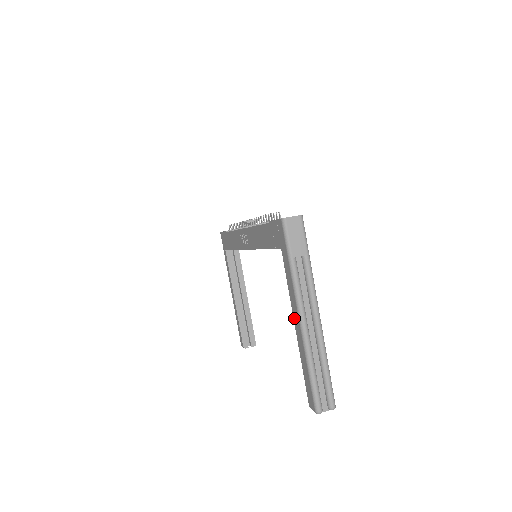
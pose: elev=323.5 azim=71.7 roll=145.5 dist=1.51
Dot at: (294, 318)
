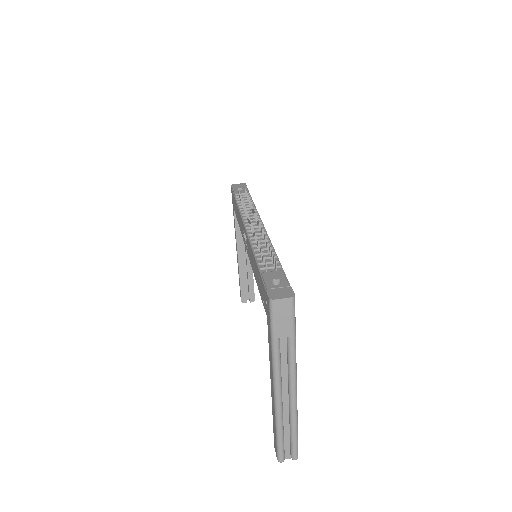
Dot at: (271, 381)
